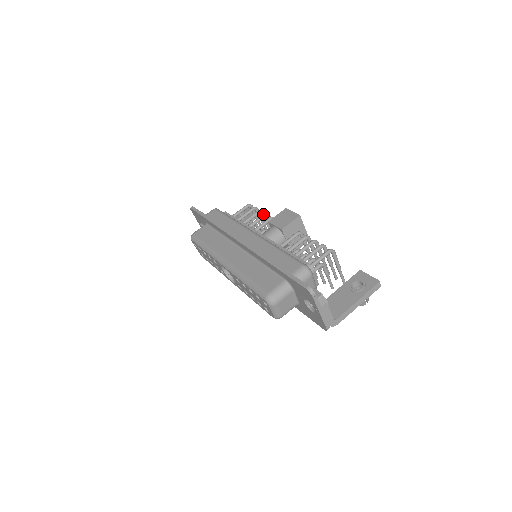
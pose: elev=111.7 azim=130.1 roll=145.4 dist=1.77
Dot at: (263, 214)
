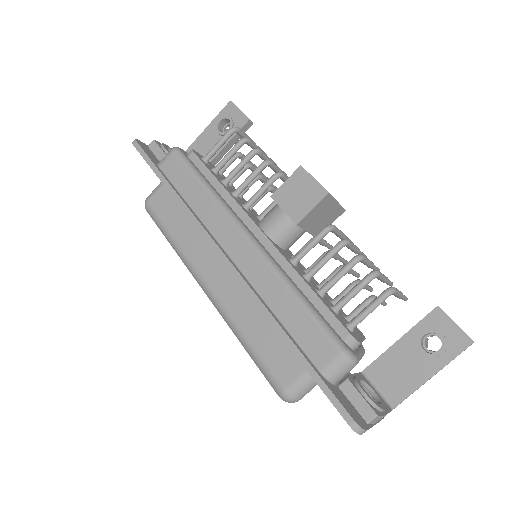
Dot at: (260, 165)
